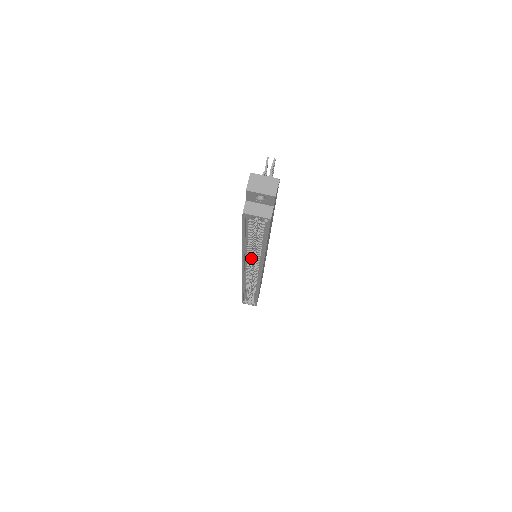
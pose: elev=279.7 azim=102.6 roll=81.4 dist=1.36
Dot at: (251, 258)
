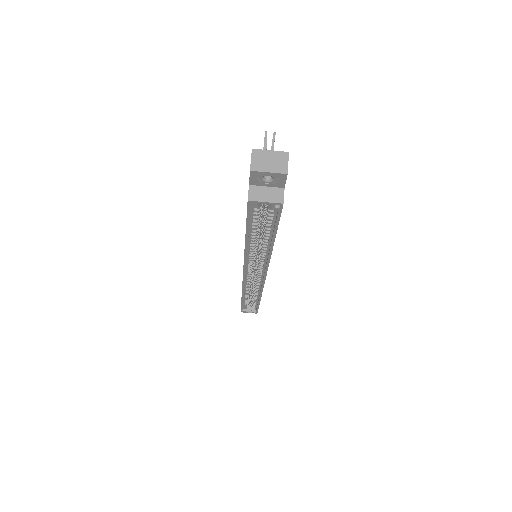
Dot at: (254, 258)
